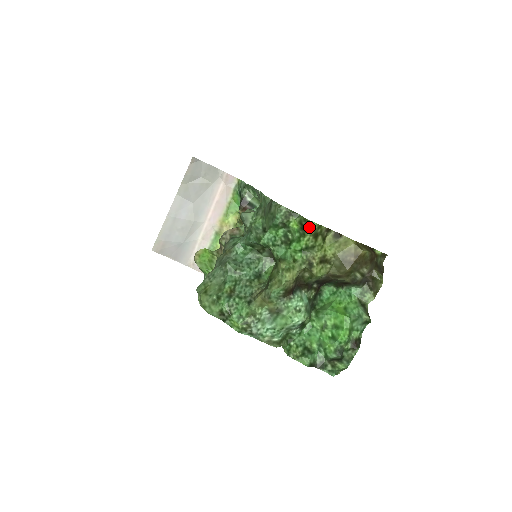
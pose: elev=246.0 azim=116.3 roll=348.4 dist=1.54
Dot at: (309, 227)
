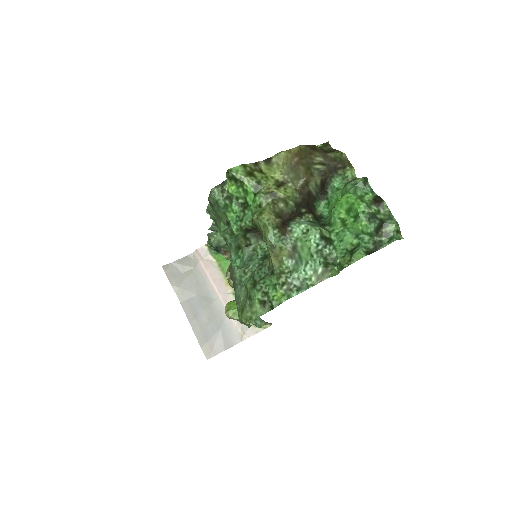
Dot at: (237, 173)
